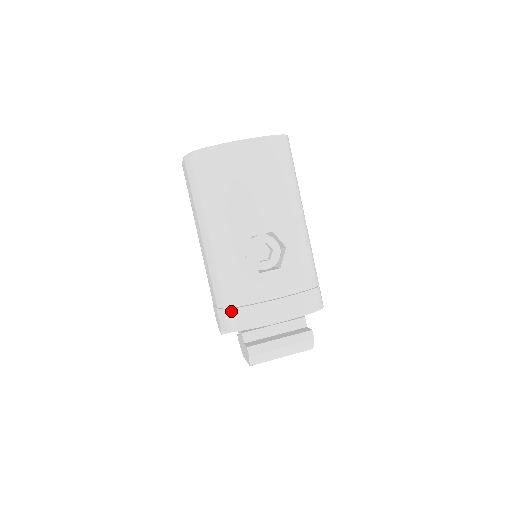
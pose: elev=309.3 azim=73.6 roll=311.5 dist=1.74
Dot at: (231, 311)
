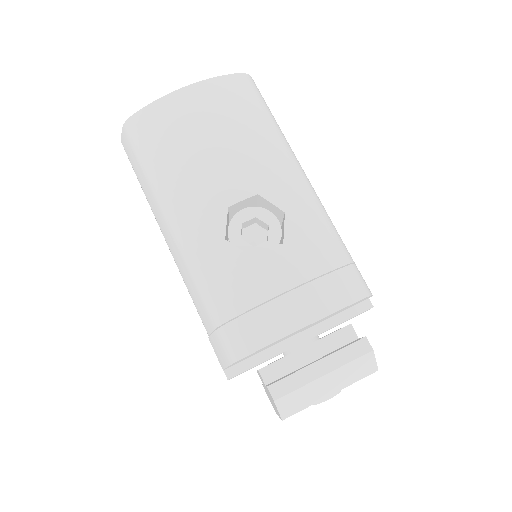
Dot at: (224, 329)
